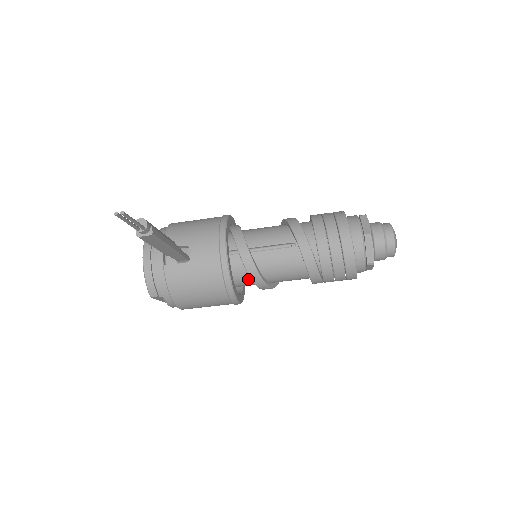
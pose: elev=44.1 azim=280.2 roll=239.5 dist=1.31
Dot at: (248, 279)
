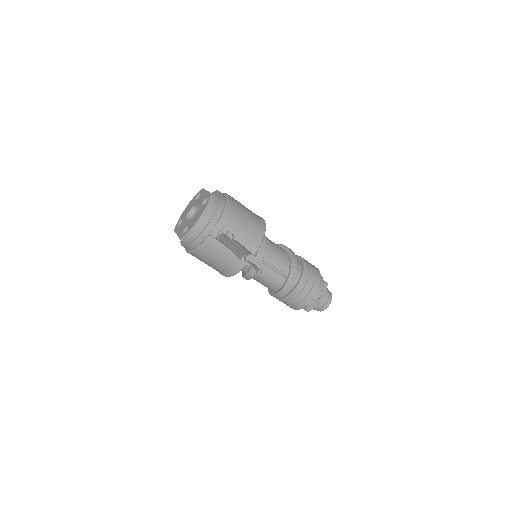
Dot at: (243, 270)
